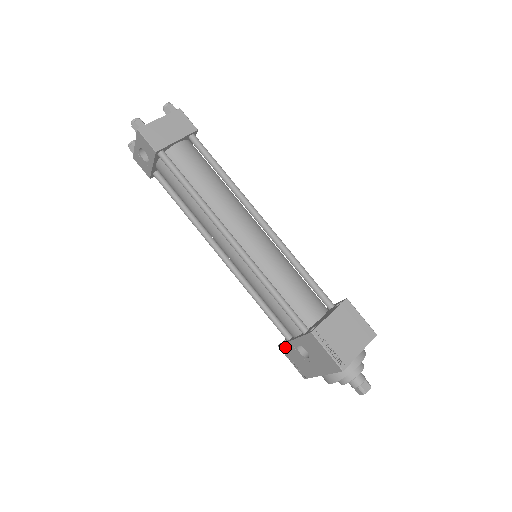
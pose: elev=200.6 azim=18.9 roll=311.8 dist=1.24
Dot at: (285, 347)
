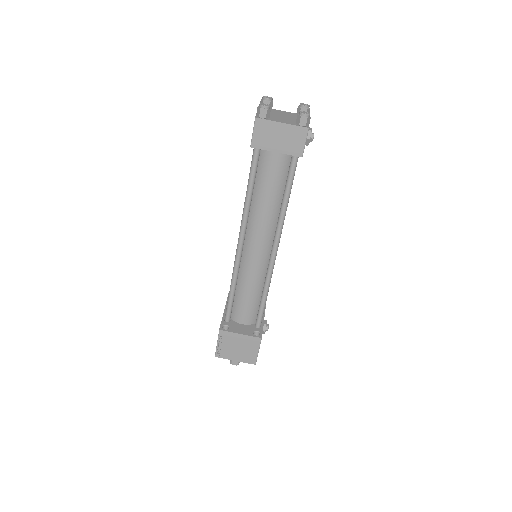
Dot at: occluded
